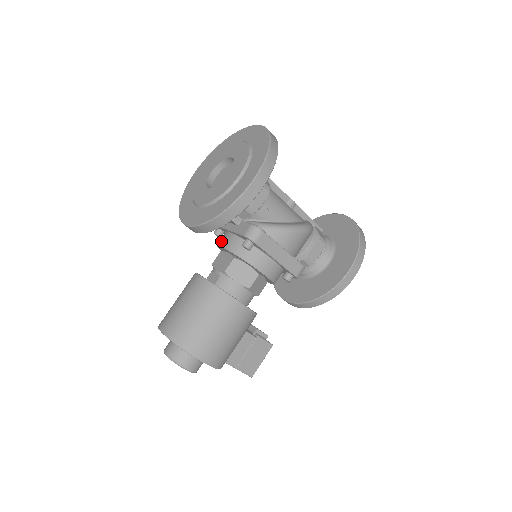
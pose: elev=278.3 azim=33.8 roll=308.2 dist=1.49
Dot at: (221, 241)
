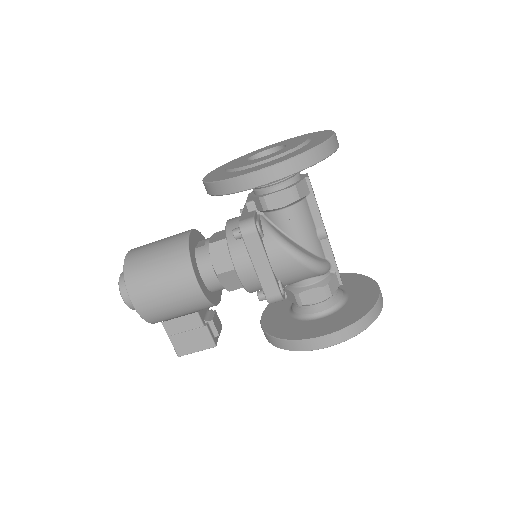
Dot at: (233, 218)
